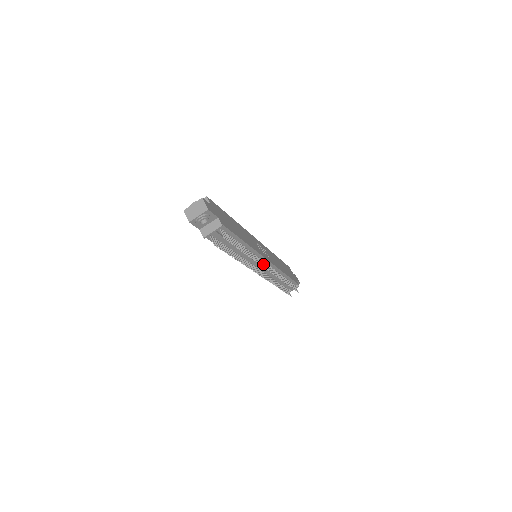
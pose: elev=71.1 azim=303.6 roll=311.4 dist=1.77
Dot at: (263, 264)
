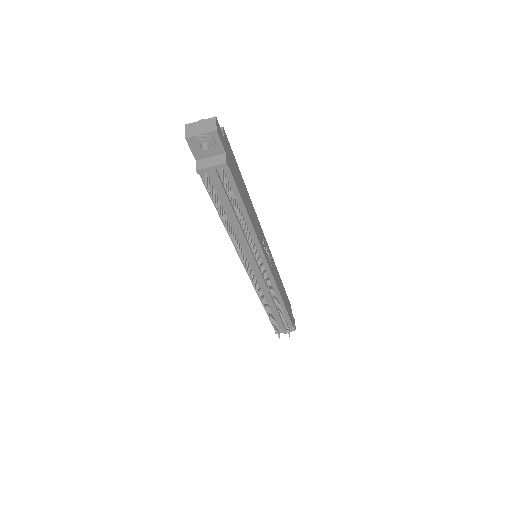
Dot at: (260, 264)
